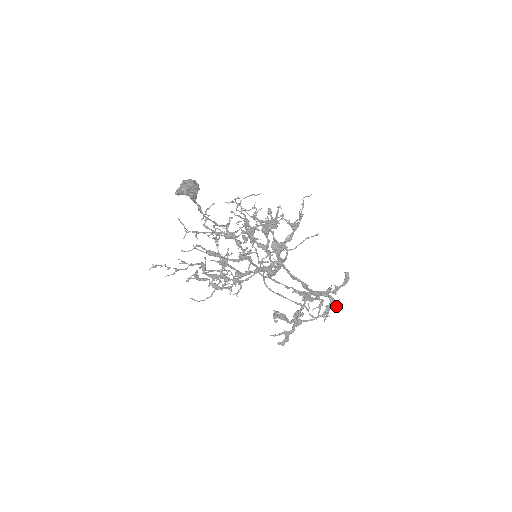
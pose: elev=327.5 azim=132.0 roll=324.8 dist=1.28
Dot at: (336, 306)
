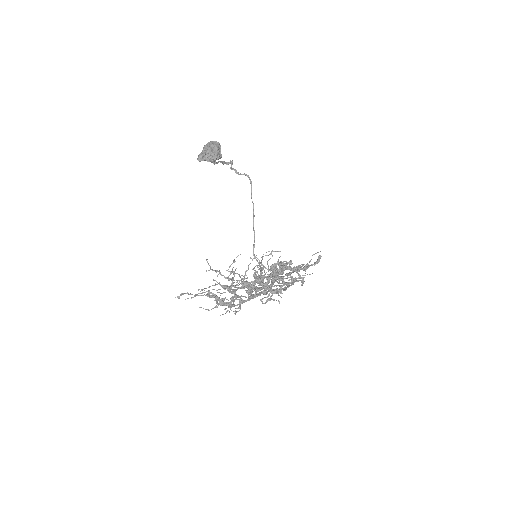
Dot at: (302, 285)
